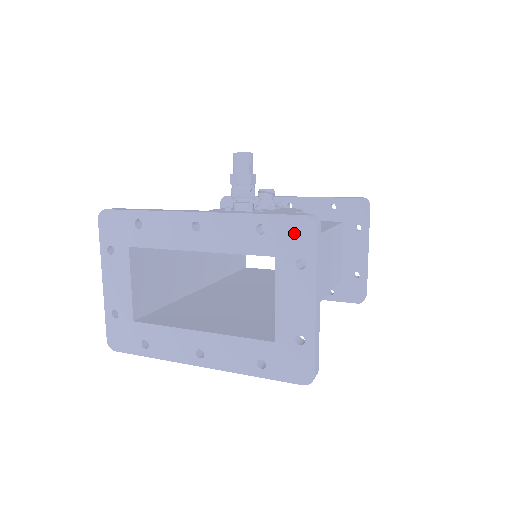
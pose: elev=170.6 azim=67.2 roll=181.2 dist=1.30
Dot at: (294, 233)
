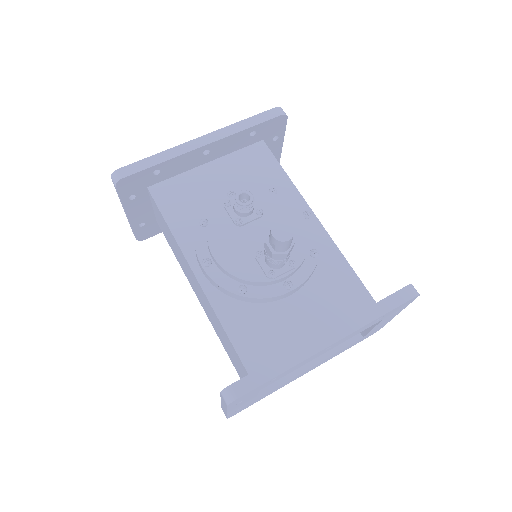
Dot at: occluded
